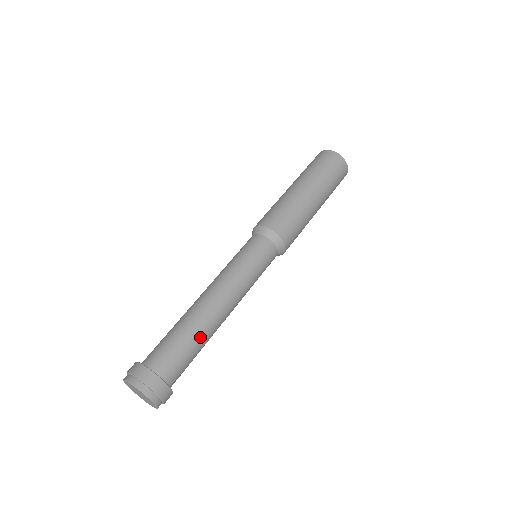
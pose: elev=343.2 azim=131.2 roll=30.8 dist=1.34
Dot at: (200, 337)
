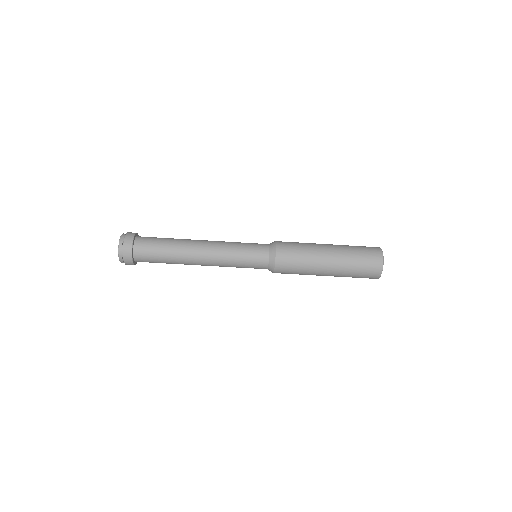
Dot at: (173, 243)
